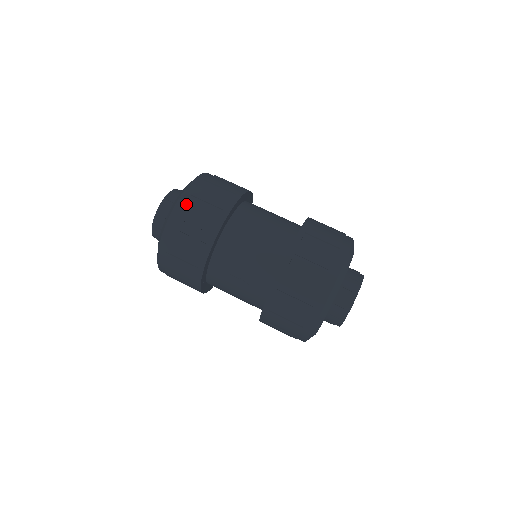
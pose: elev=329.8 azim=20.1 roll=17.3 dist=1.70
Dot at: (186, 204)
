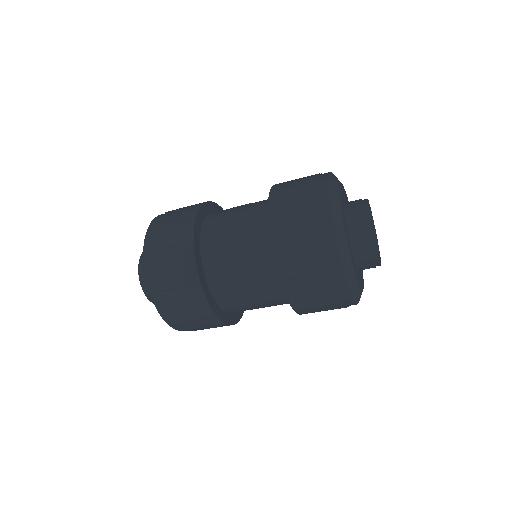
Dot at: (153, 235)
